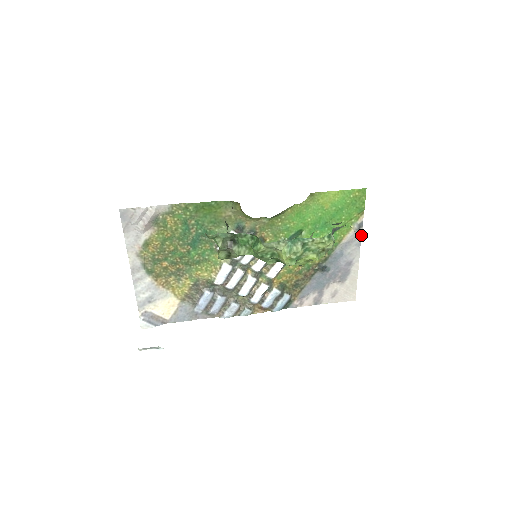
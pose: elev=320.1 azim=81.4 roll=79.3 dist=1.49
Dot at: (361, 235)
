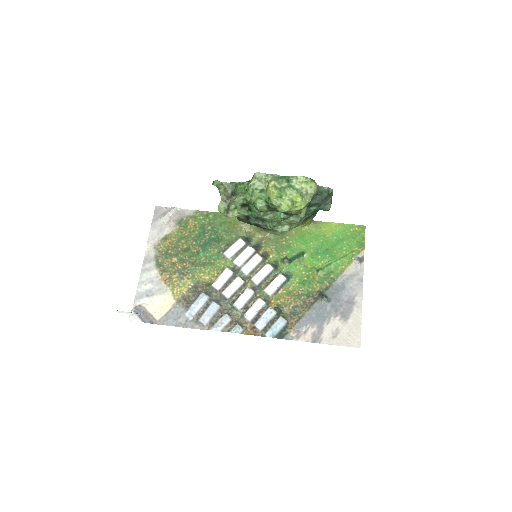
Dot at: (363, 271)
